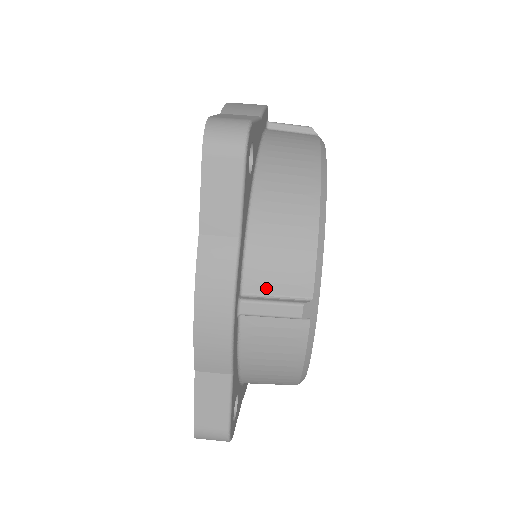
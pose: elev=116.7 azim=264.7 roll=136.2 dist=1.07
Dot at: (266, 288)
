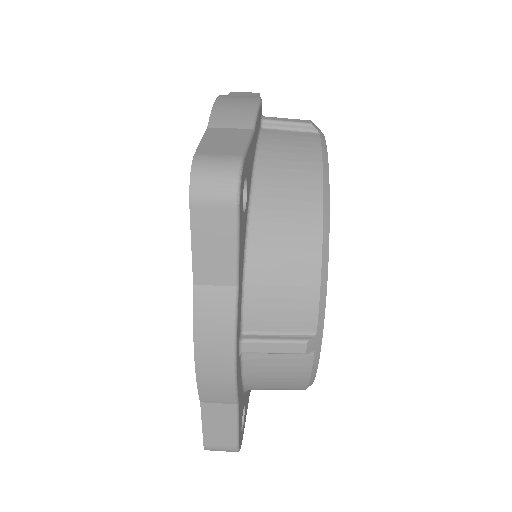
Dot at: (268, 326)
